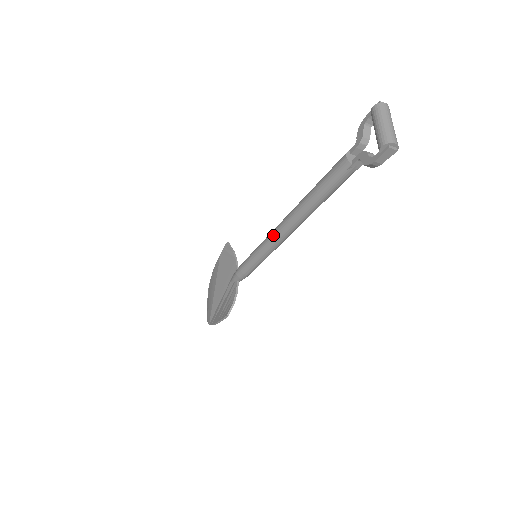
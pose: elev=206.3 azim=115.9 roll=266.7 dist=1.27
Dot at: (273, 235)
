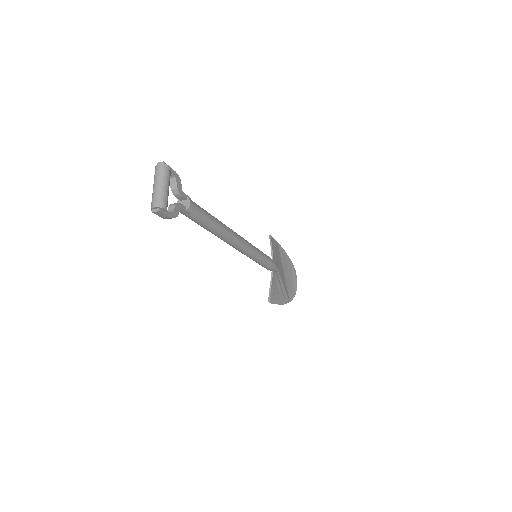
Dot at: occluded
